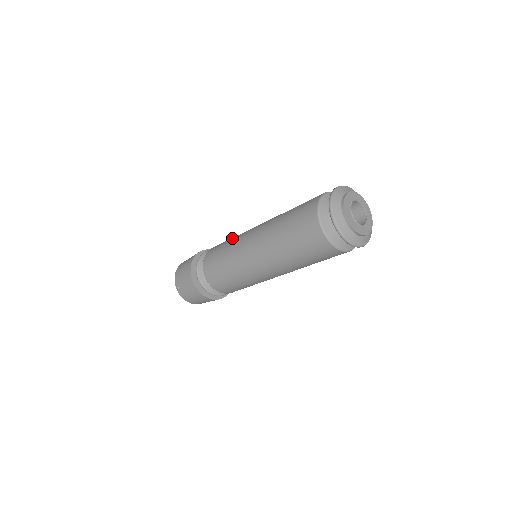
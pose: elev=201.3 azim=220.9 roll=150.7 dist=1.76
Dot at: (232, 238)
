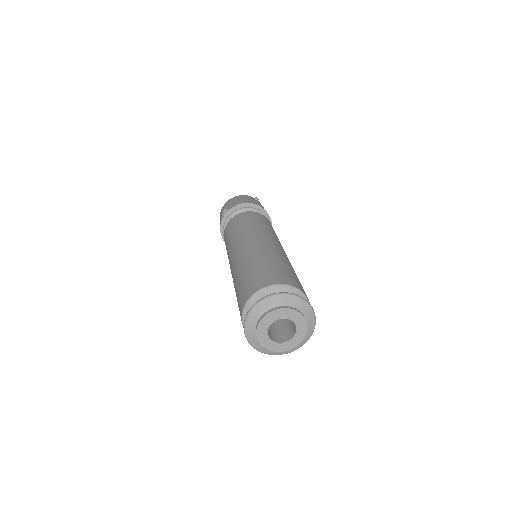
Dot at: (228, 243)
